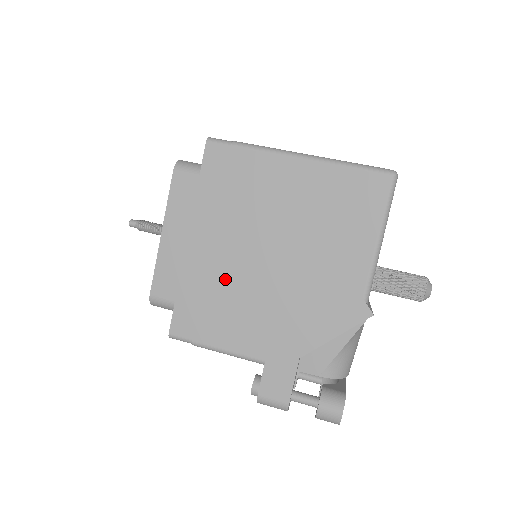
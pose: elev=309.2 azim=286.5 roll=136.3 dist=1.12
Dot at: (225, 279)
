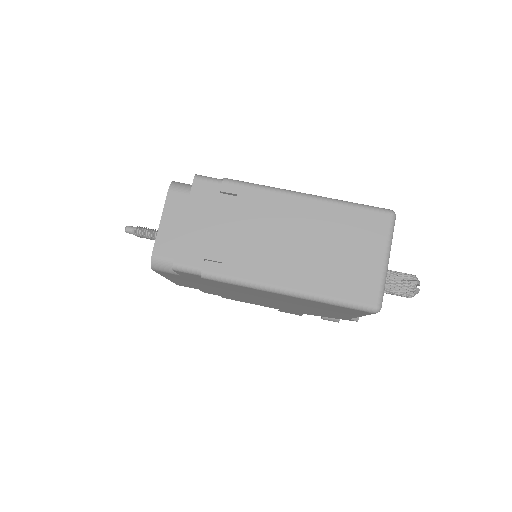
Dot at: (234, 296)
